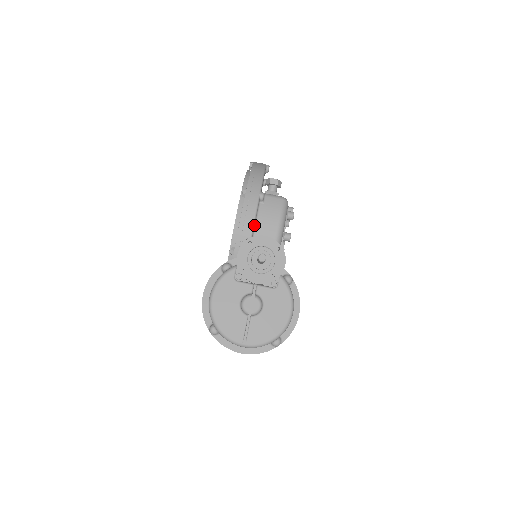
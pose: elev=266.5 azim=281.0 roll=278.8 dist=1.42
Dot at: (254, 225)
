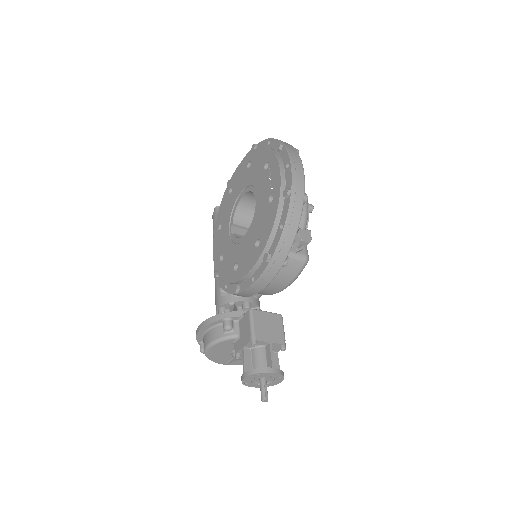
Dot at: occluded
